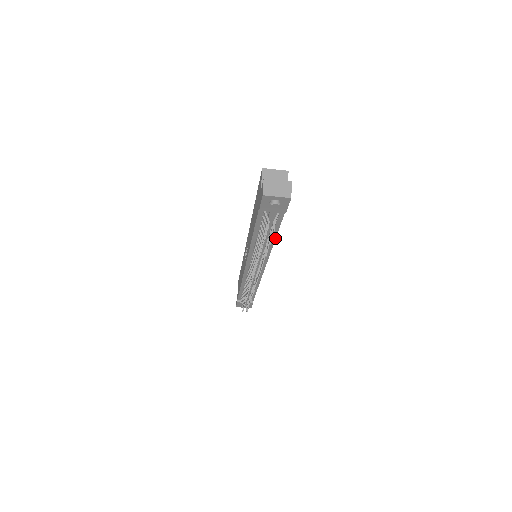
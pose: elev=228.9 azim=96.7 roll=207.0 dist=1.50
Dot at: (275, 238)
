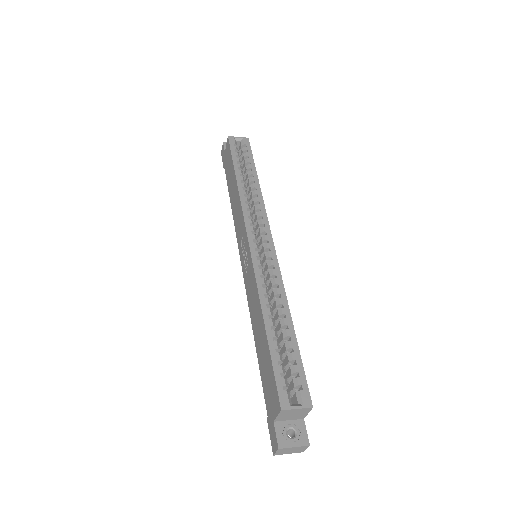
Dot at: occluded
